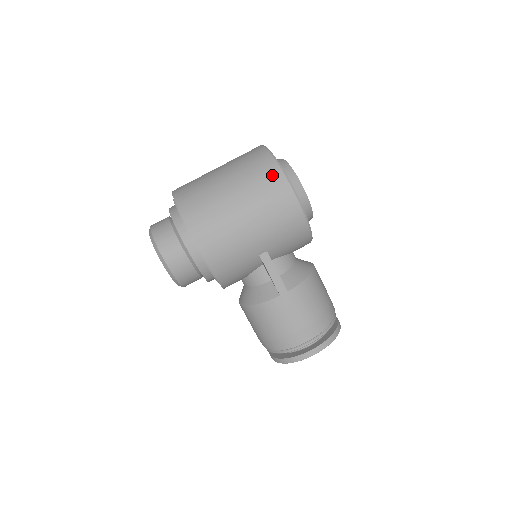
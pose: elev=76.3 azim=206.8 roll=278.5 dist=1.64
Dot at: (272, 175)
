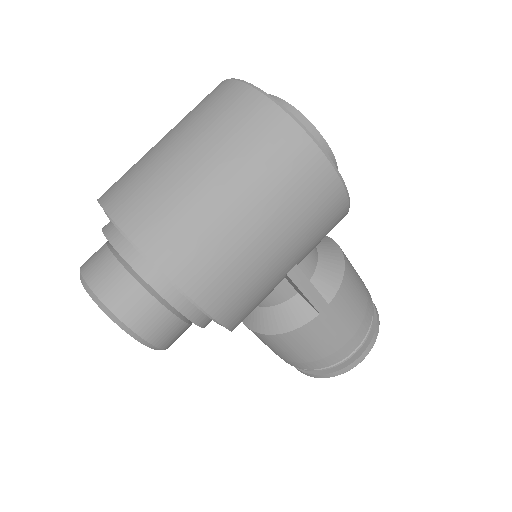
Dot at: (292, 146)
